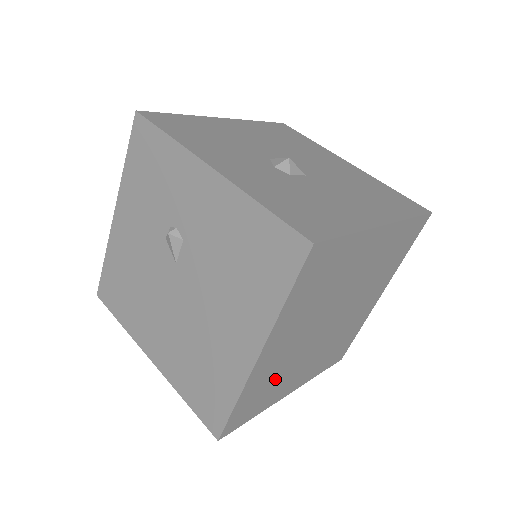
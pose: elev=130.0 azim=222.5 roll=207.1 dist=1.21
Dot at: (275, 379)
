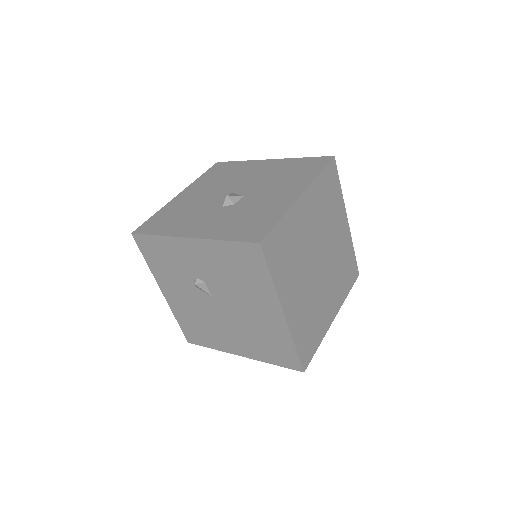
Dot at: (311, 318)
